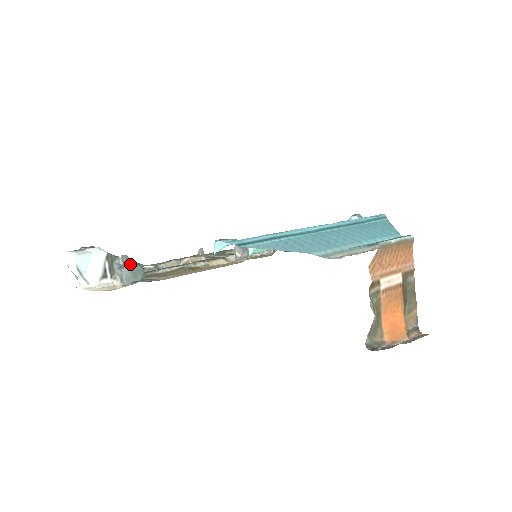
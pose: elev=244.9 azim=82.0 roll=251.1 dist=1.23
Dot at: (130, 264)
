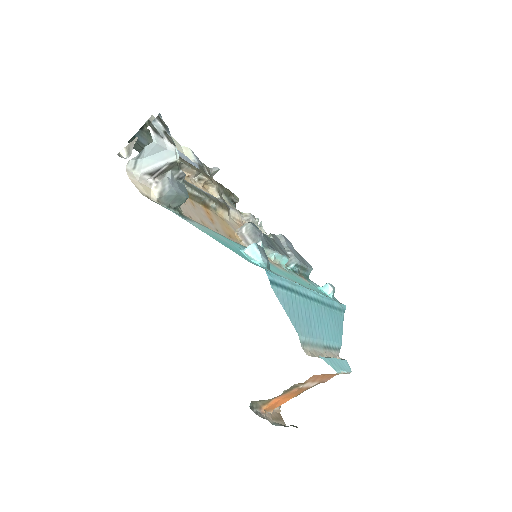
Dot at: (181, 186)
